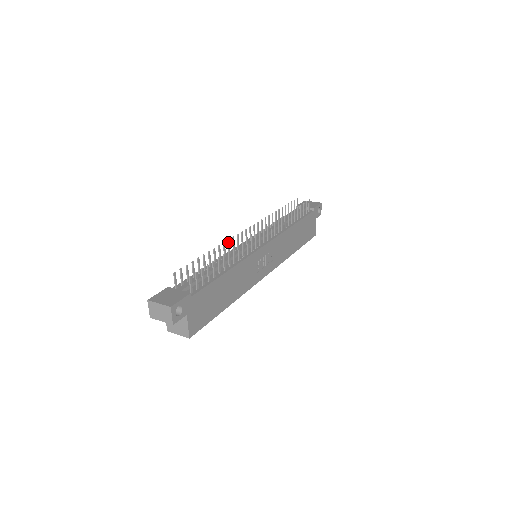
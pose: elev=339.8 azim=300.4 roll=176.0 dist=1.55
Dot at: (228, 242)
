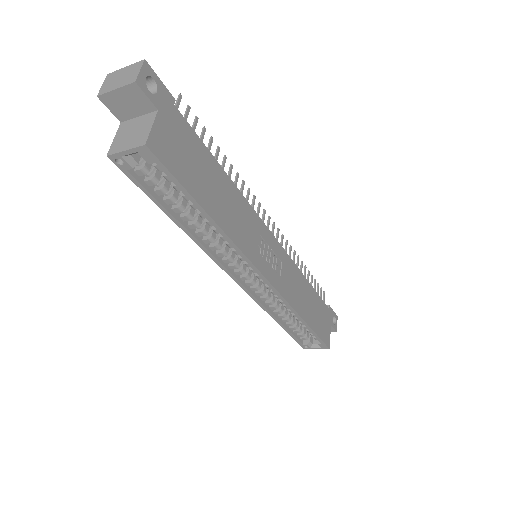
Dot at: occluded
